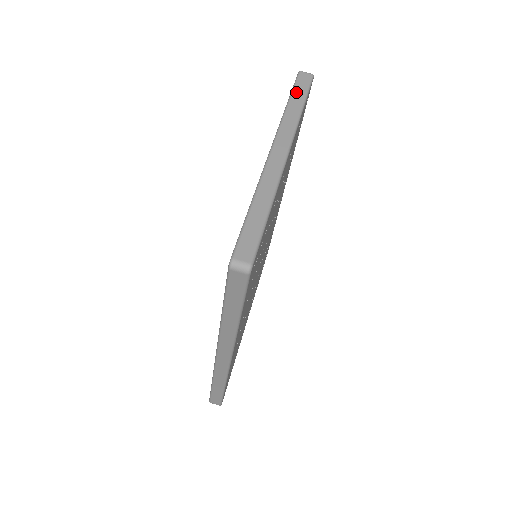
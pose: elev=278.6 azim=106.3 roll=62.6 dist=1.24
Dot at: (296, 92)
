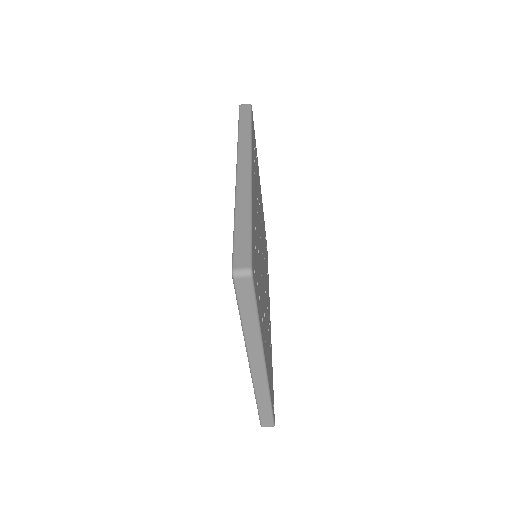
Dot at: (244, 309)
